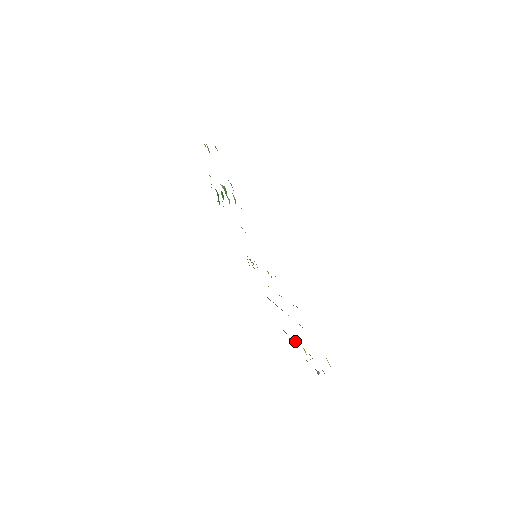
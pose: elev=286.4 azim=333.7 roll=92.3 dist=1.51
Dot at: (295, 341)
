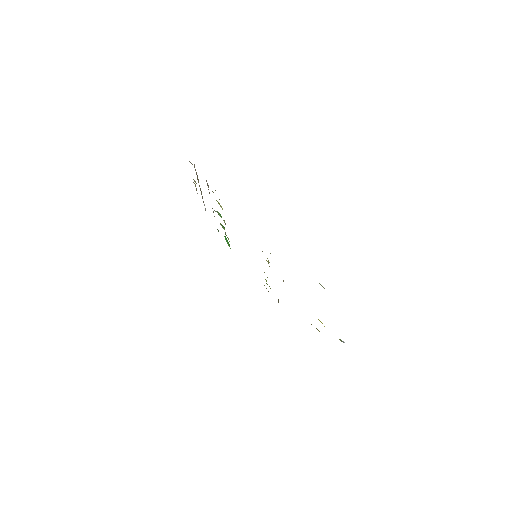
Dot at: (317, 329)
